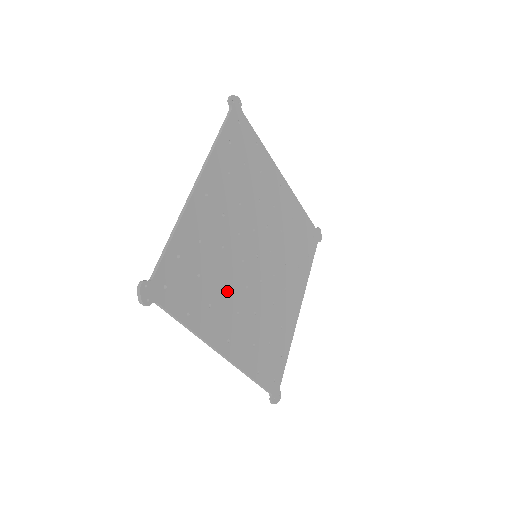
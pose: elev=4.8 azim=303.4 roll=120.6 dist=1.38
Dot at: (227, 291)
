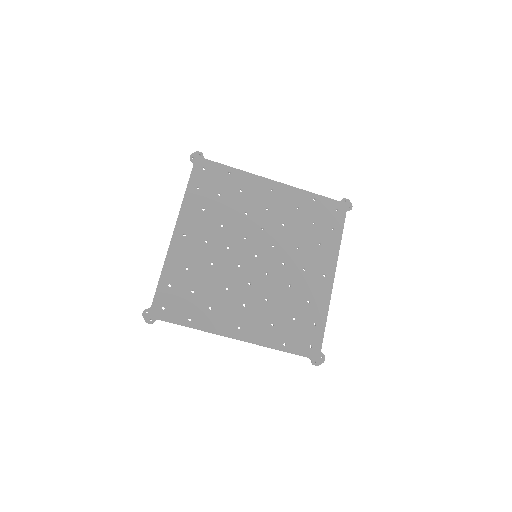
Dot at: (227, 293)
